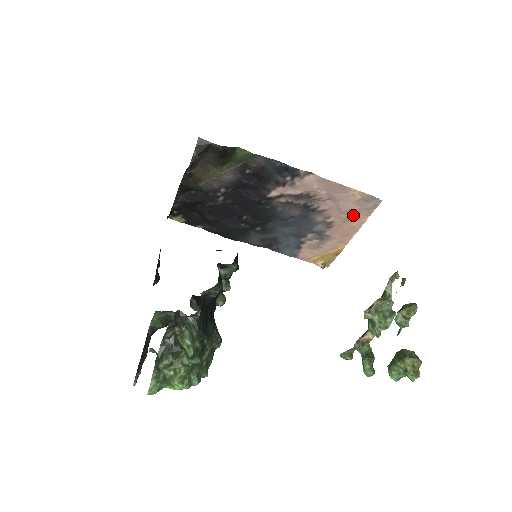
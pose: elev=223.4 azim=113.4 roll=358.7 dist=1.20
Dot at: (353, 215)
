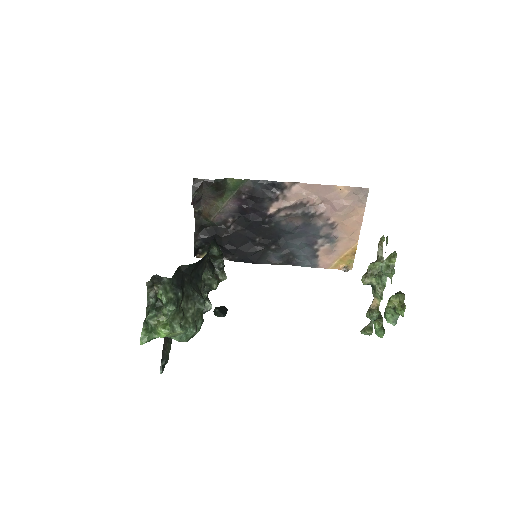
Dot at: (349, 210)
